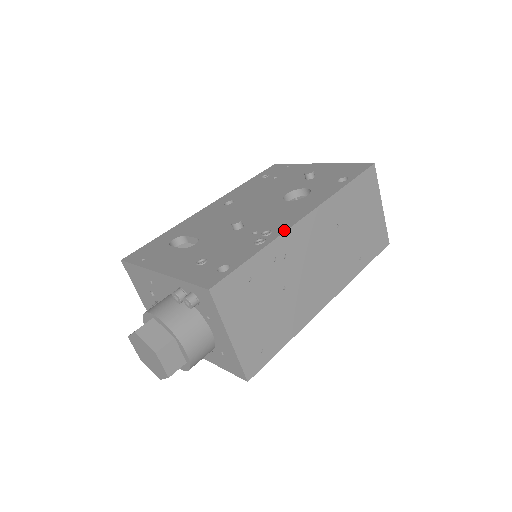
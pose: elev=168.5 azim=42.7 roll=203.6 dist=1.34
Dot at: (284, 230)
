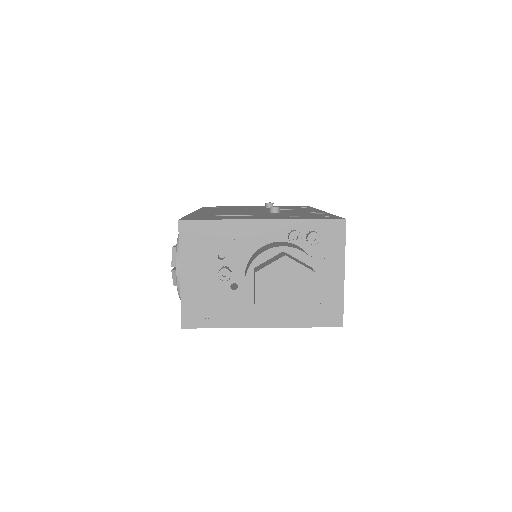
Dot at: (325, 212)
